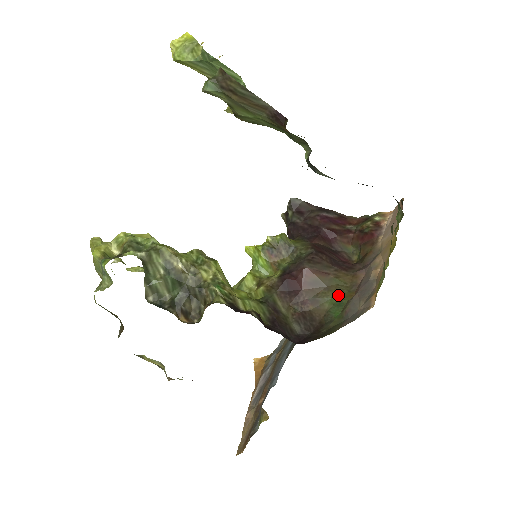
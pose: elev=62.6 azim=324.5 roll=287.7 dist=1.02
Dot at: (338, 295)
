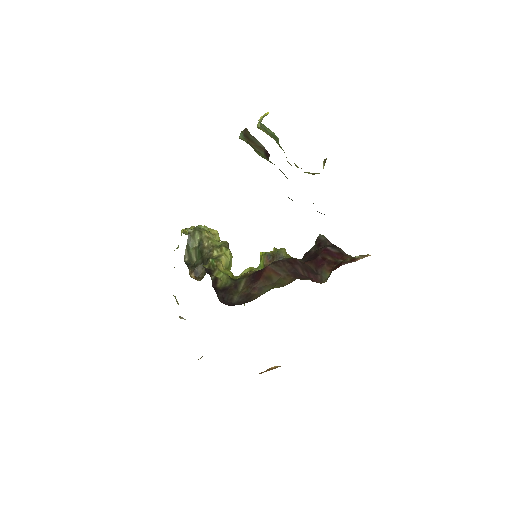
Dot at: (272, 288)
